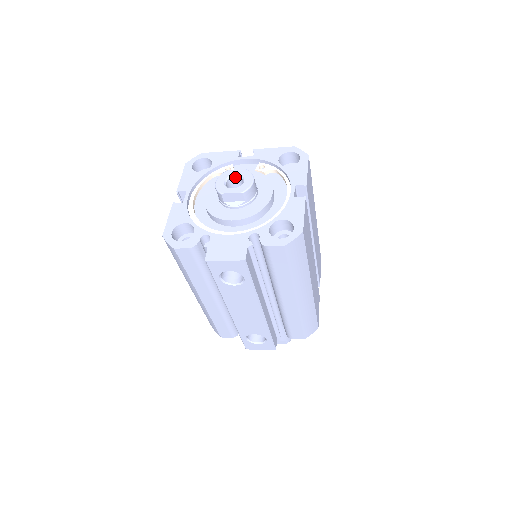
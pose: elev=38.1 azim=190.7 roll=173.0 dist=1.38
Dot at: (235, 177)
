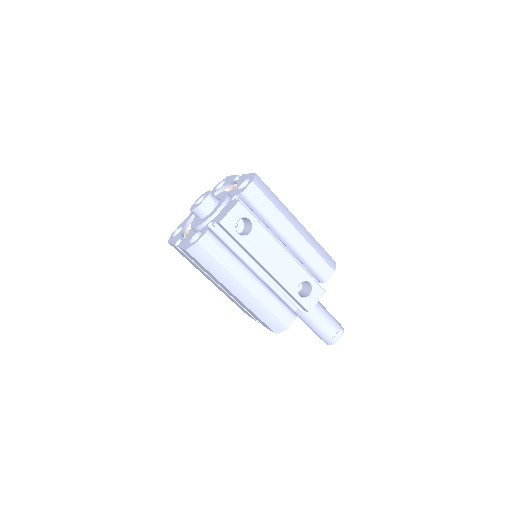
Dot at: (199, 202)
